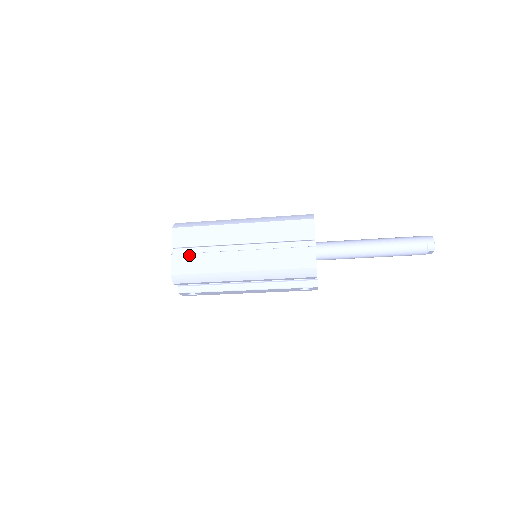
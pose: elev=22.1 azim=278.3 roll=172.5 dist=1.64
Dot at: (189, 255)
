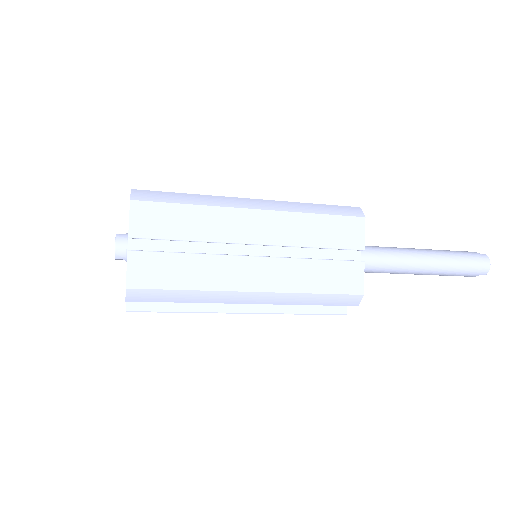
Dot at: (161, 255)
